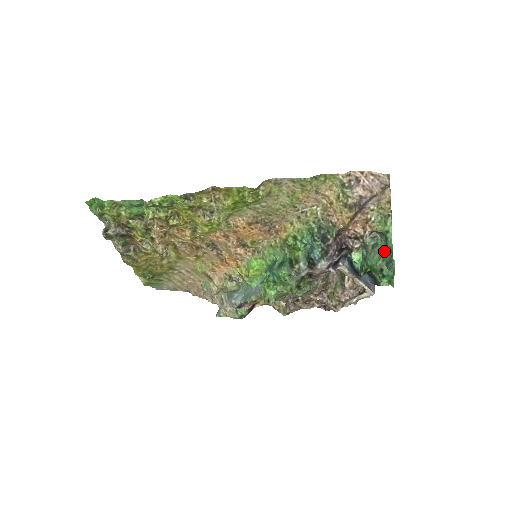
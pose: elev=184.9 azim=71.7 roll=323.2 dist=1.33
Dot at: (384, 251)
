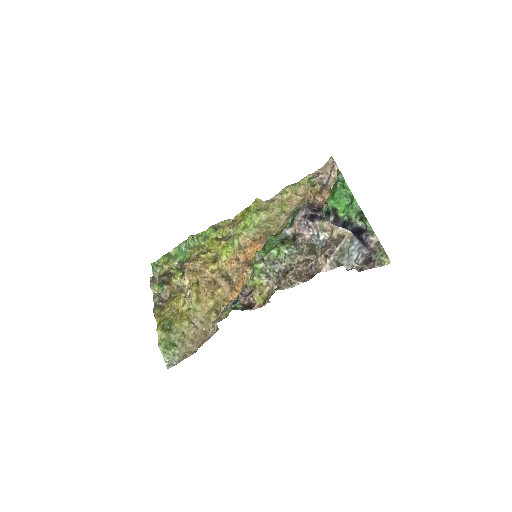
Dot at: occluded
